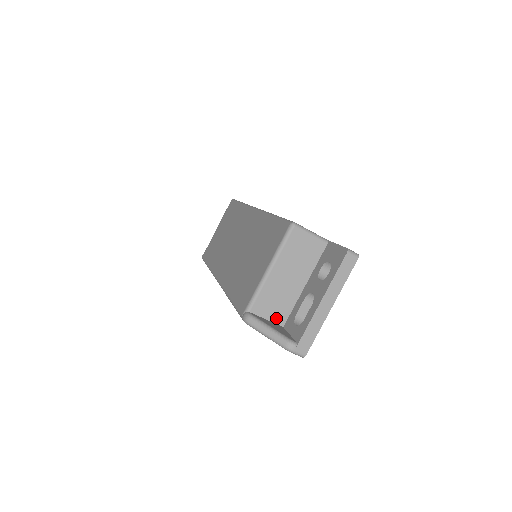
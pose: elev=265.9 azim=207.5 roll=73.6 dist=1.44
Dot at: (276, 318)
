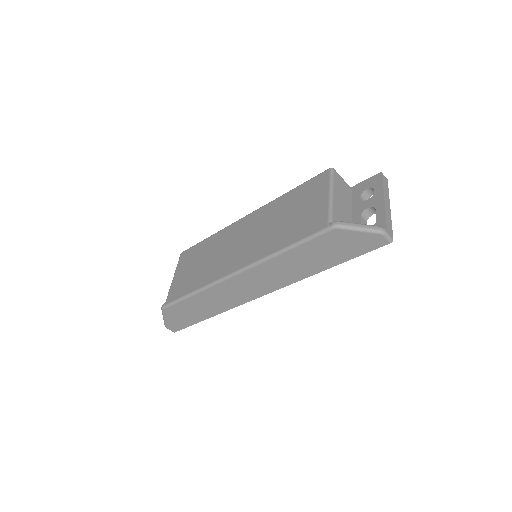
Dot at: occluded
